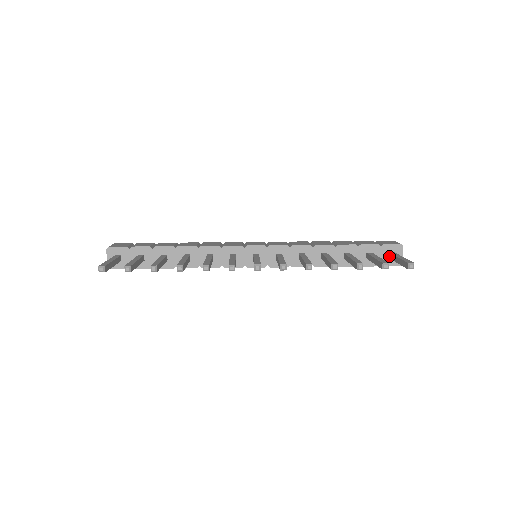
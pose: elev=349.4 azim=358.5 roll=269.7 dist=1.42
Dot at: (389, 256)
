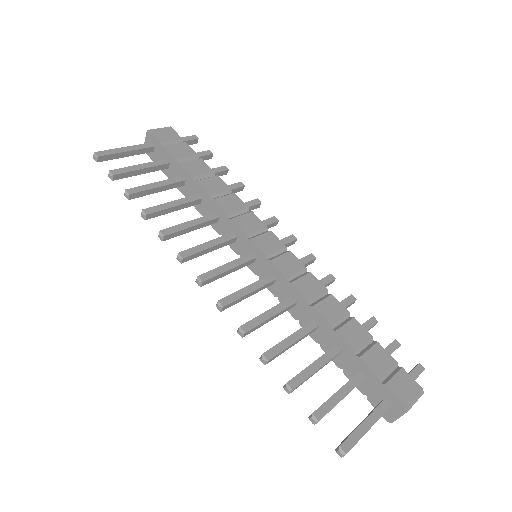
Dot at: (381, 401)
